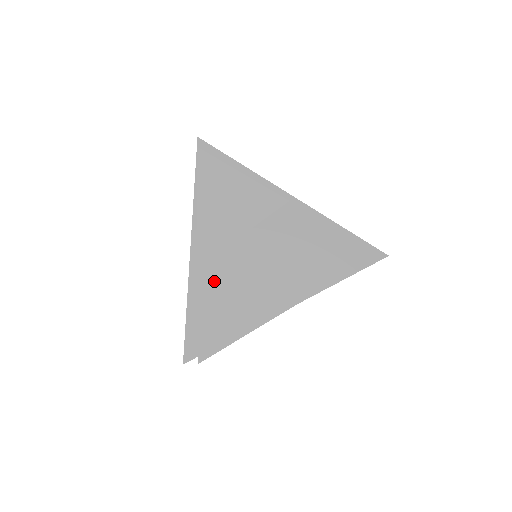
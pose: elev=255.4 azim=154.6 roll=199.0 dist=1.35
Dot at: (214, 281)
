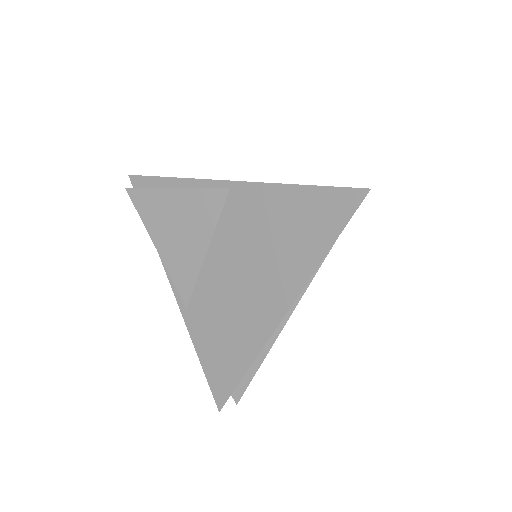
Dot at: (205, 316)
